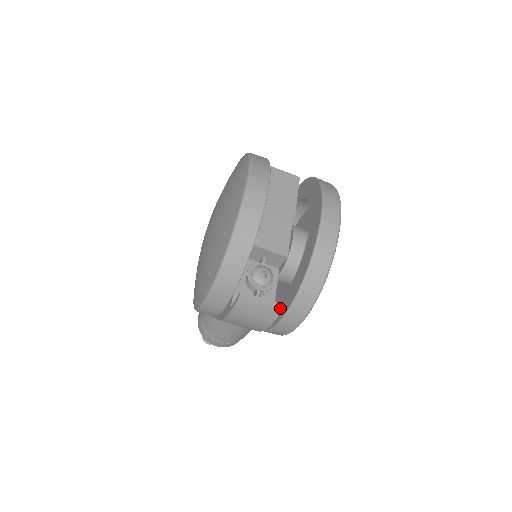
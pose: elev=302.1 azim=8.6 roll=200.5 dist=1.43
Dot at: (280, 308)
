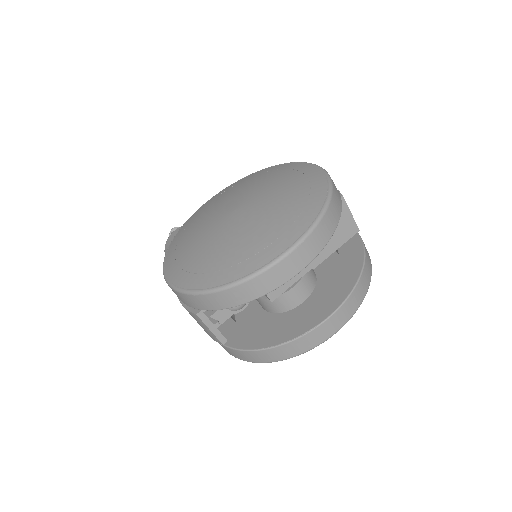
Dot at: (222, 342)
